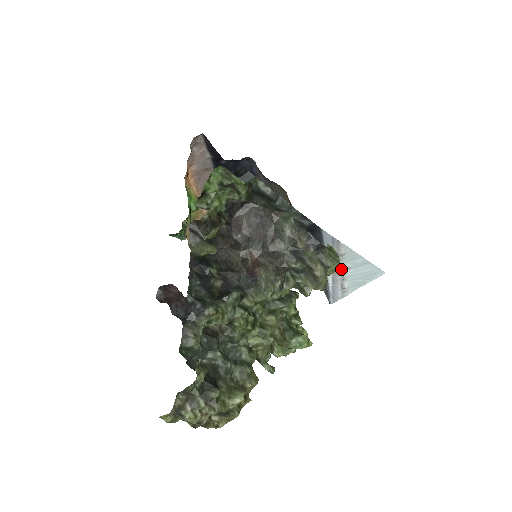
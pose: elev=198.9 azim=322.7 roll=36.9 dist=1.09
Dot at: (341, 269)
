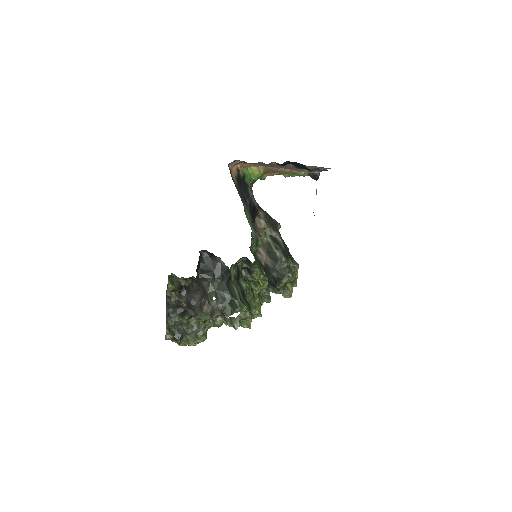
Dot at: occluded
